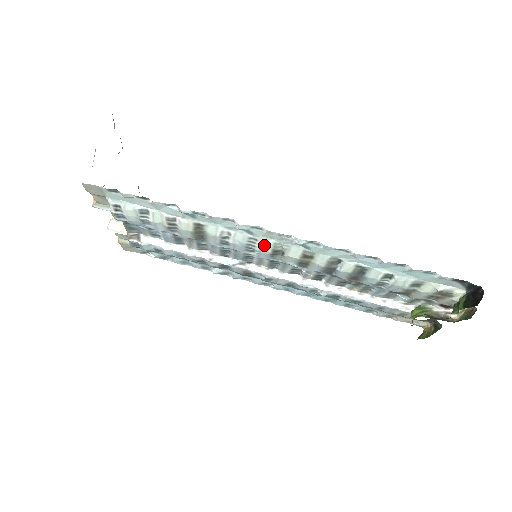
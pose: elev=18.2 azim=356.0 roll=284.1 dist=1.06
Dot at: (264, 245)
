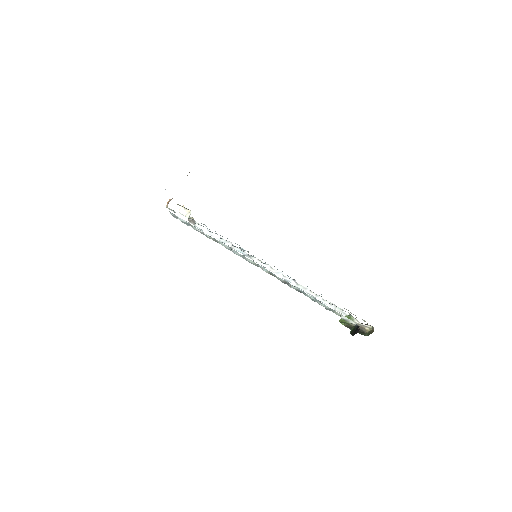
Dot at: (249, 261)
